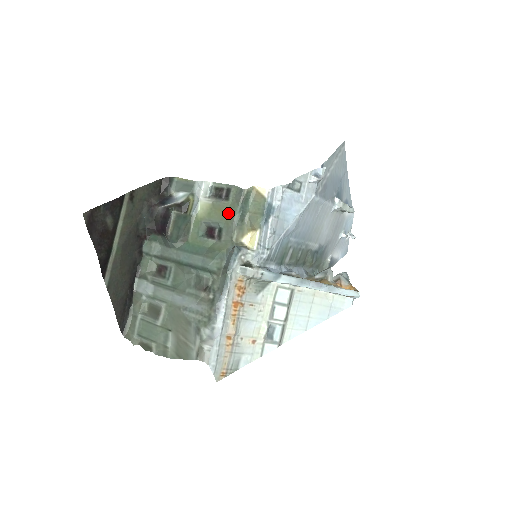
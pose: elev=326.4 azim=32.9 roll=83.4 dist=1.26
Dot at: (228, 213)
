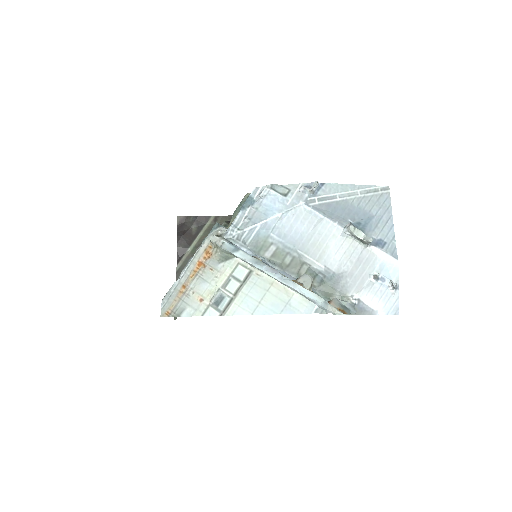
Dot at: occluded
